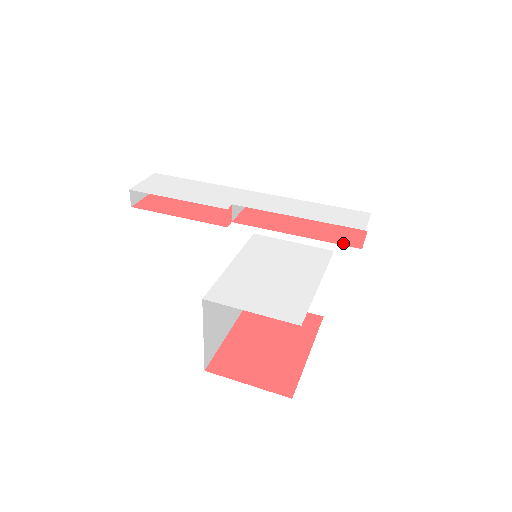
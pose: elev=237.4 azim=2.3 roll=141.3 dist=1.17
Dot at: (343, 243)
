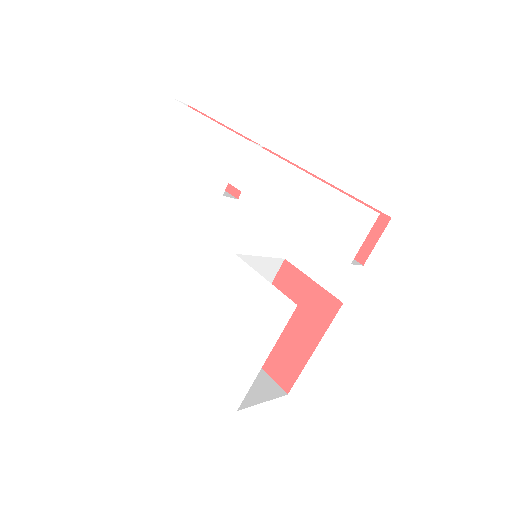
Dot at: occluded
